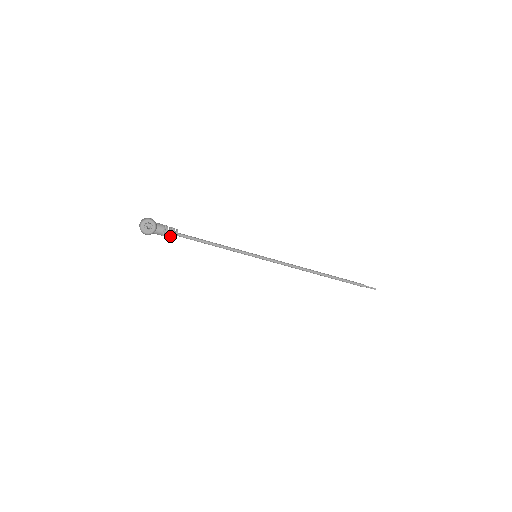
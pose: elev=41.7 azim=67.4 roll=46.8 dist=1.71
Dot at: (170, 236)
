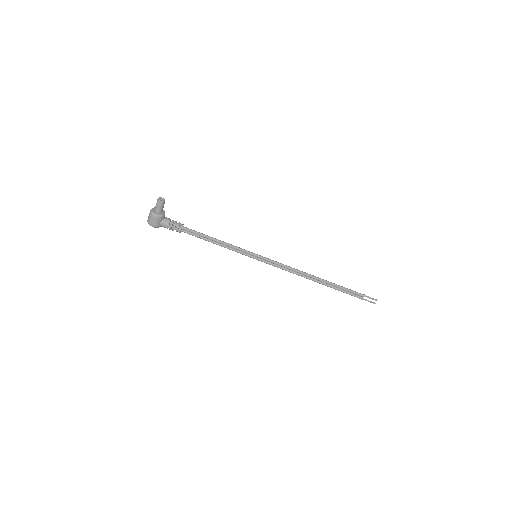
Dot at: (176, 228)
